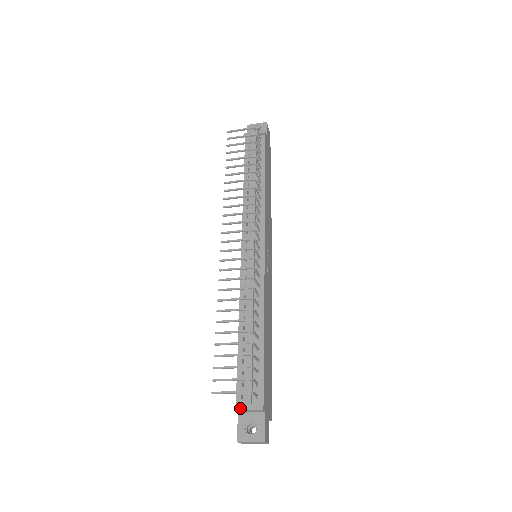
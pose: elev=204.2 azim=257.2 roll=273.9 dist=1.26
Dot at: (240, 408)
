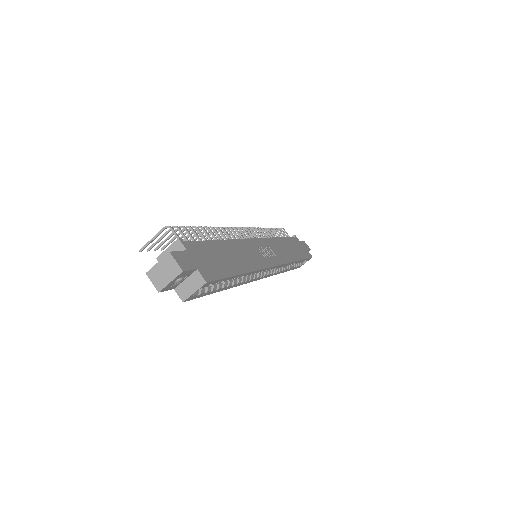
Dot at: (162, 254)
